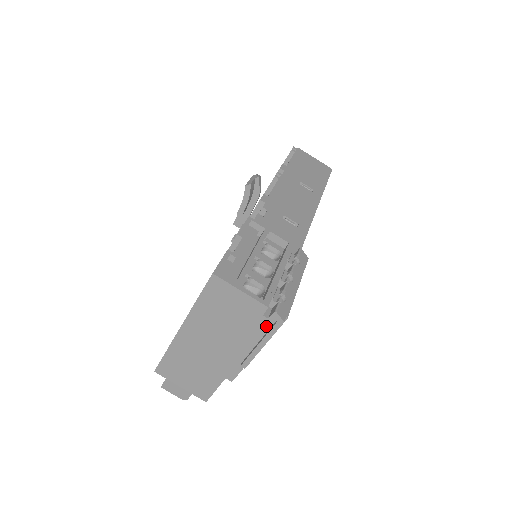
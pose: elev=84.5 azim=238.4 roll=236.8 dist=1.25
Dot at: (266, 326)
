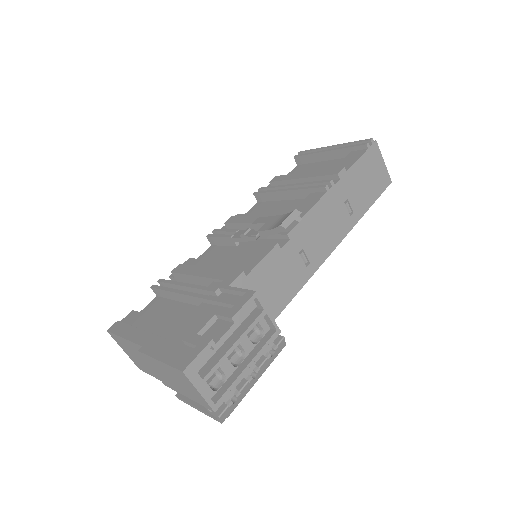
Dot at: occluded
